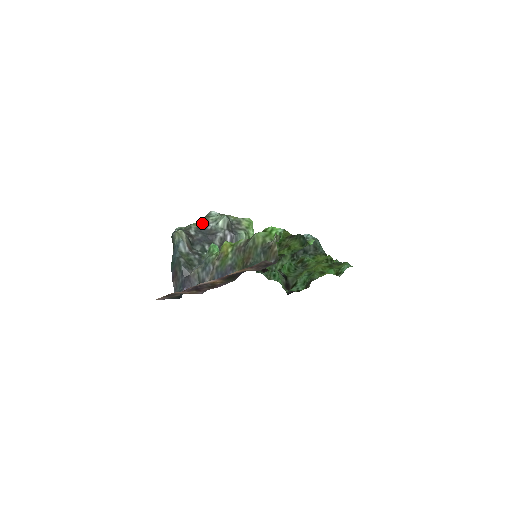
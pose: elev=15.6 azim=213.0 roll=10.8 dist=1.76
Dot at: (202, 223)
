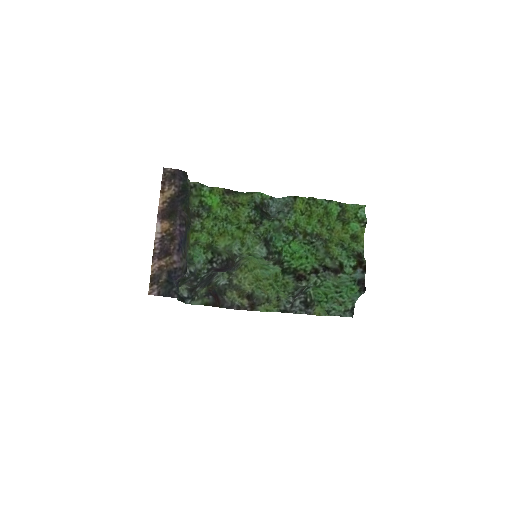
Dot at: (208, 285)
